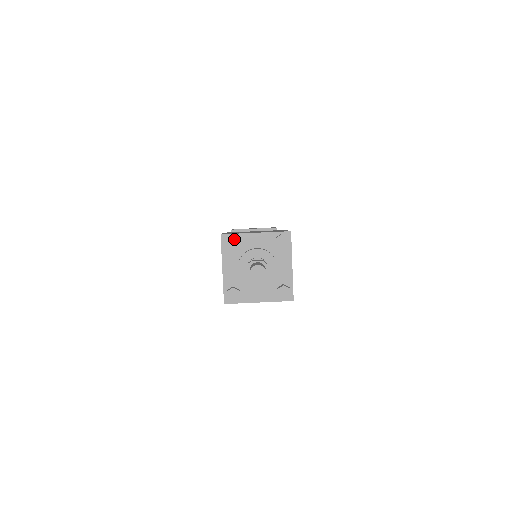
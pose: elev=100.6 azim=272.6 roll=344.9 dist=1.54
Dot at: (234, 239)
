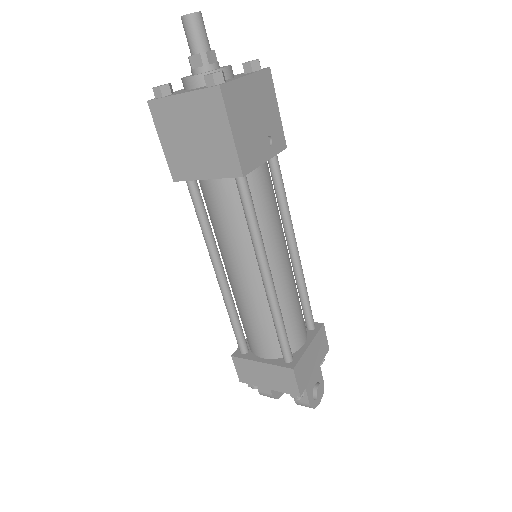
Dot at: occluded
